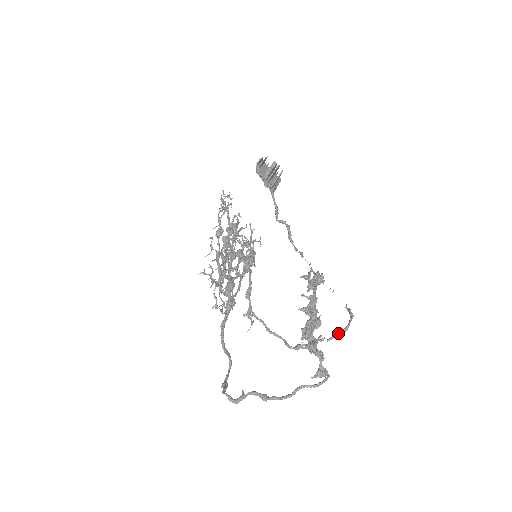
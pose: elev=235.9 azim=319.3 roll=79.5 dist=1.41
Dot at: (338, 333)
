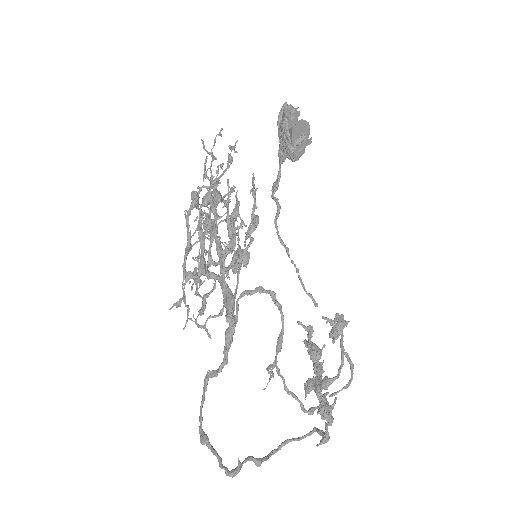
Dot at: (342, 389)
